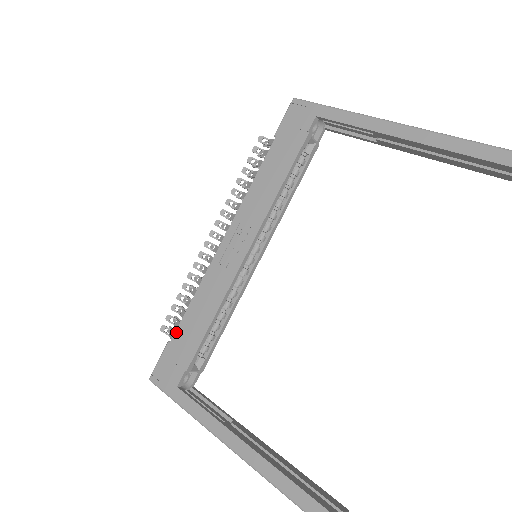
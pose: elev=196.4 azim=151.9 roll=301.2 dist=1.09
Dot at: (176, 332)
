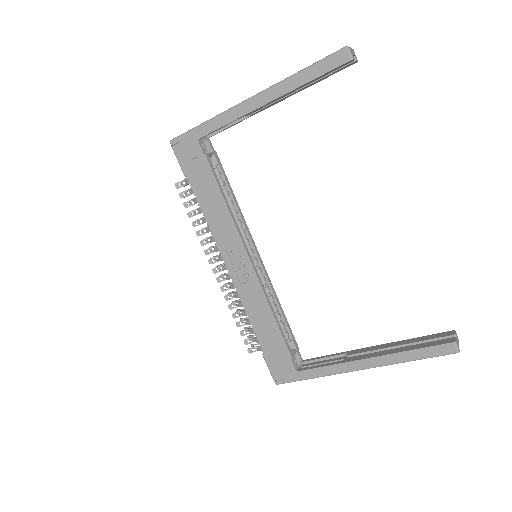
Dot at: (261, 345)
